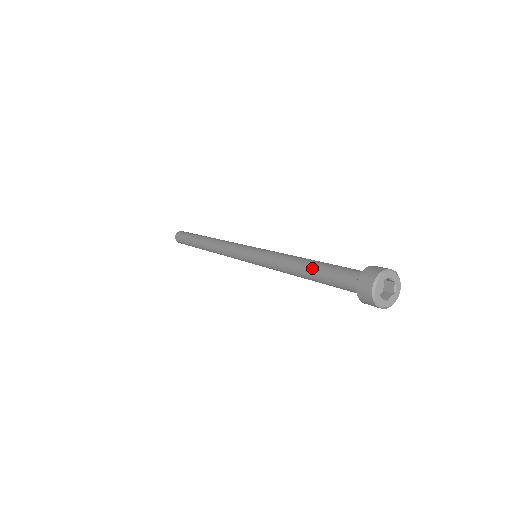
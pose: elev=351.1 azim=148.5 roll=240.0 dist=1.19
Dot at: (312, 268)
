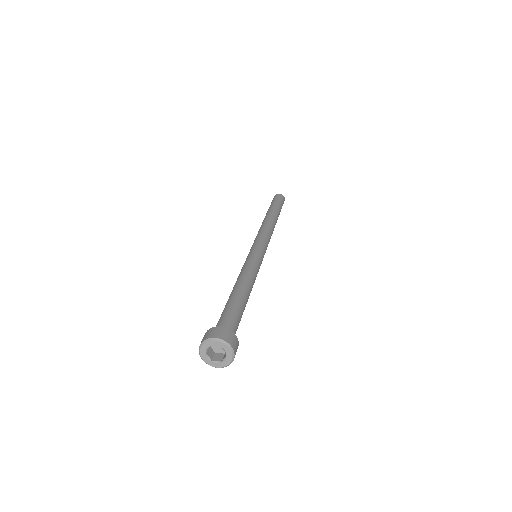
Dot at: occluded
